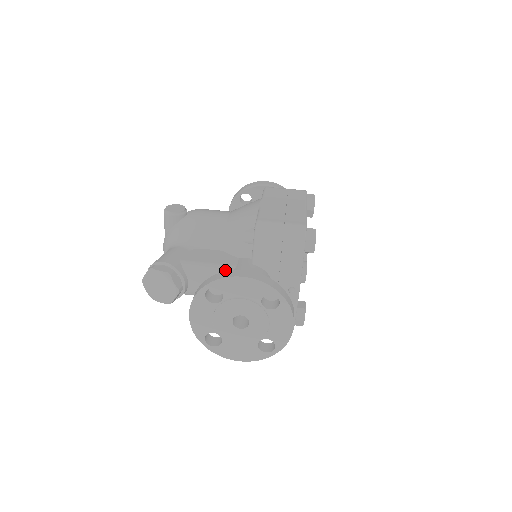
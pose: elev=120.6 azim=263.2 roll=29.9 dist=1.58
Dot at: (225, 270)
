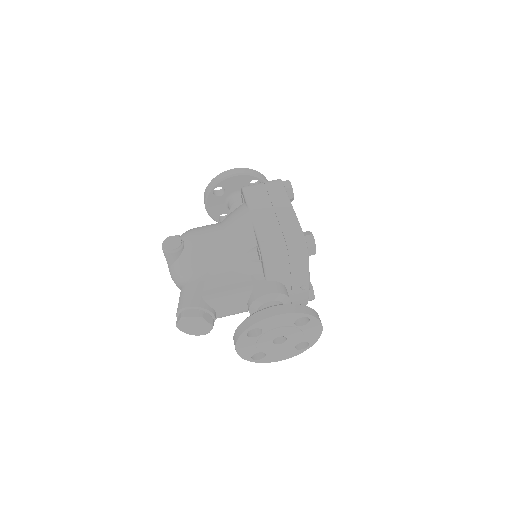
Dot at: (245, 294)
